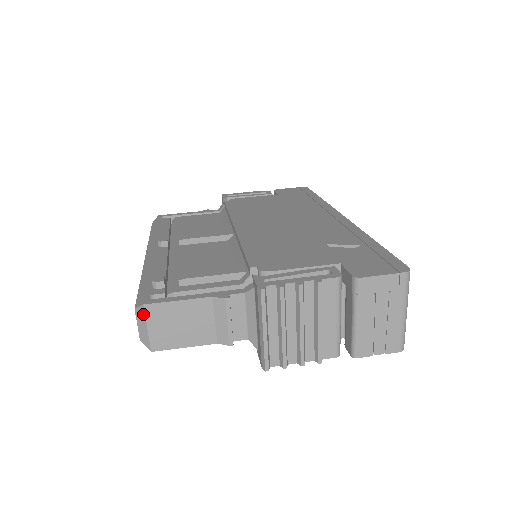
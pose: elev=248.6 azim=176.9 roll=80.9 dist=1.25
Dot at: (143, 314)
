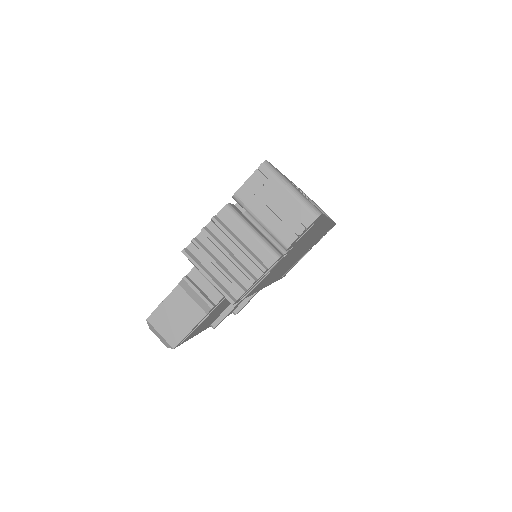
Dot at: (151, 326)
